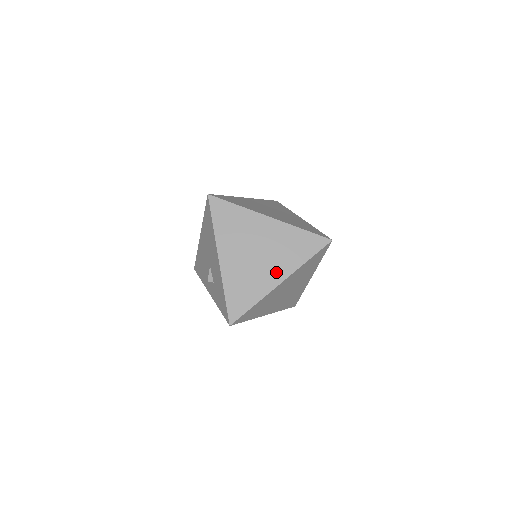
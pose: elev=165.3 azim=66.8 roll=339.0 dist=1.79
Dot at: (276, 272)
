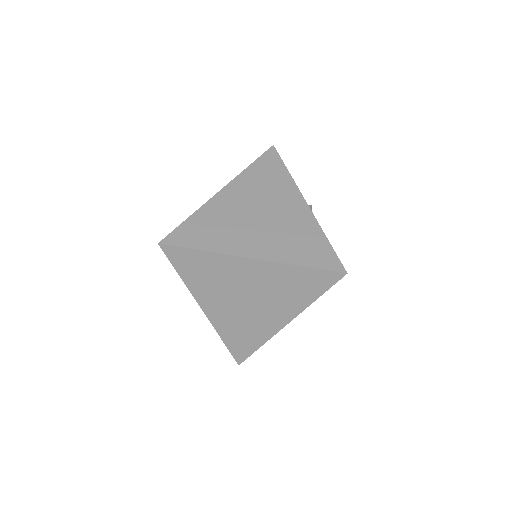
Dot at: (277, 315)
